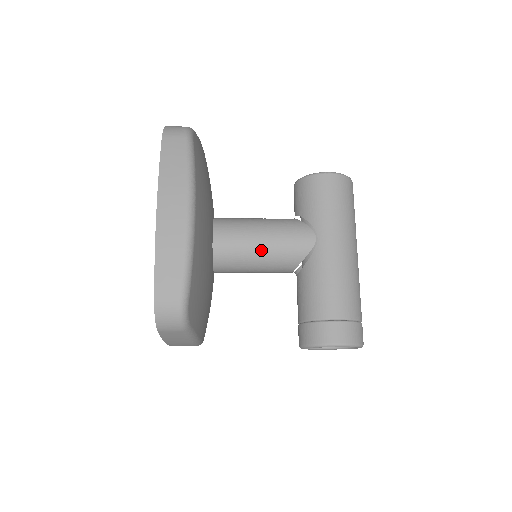
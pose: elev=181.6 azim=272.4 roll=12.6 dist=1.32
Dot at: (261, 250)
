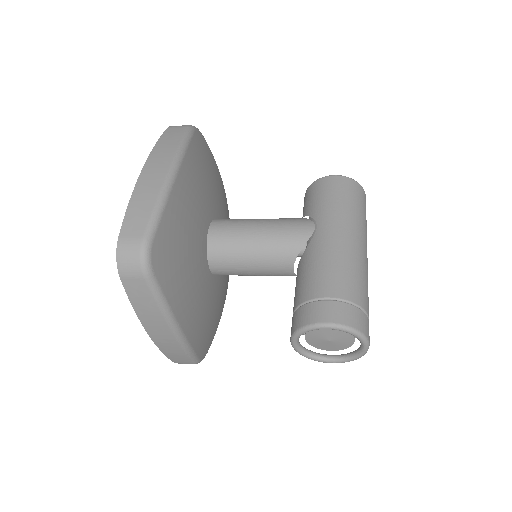
Dot at: (256, 239)
